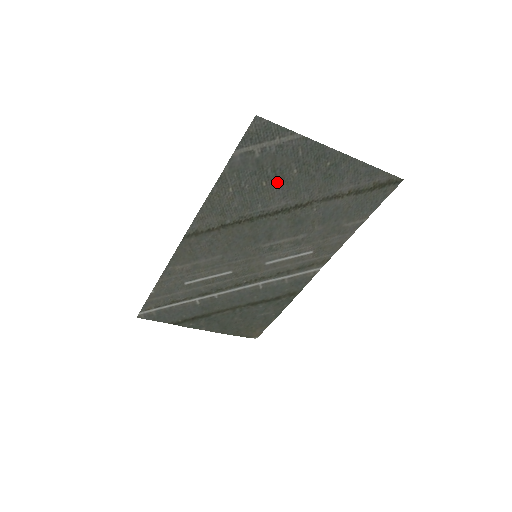
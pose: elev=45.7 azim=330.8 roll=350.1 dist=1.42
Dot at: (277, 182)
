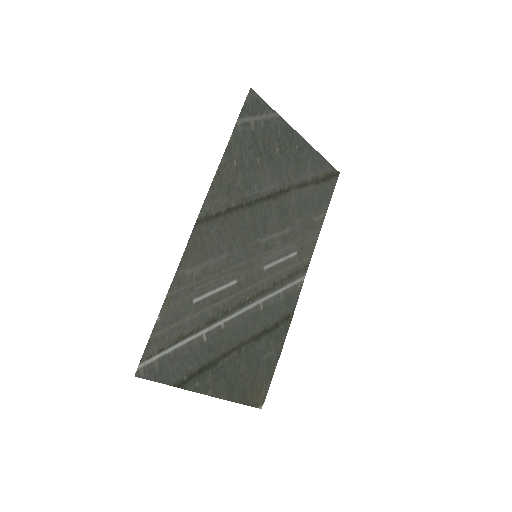
Dot at: (266, 161)
